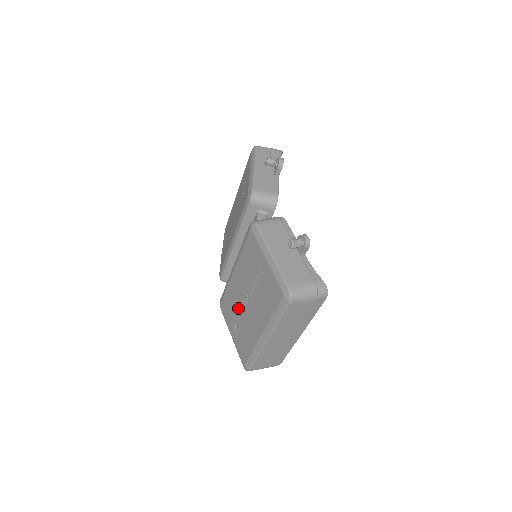
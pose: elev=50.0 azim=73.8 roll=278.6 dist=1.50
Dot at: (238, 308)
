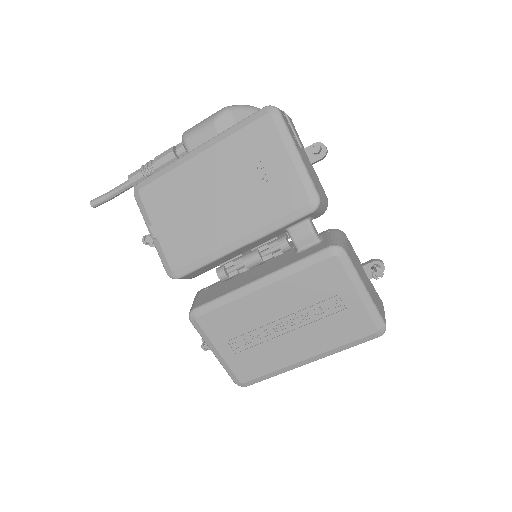
Dot at: (254, 328)
